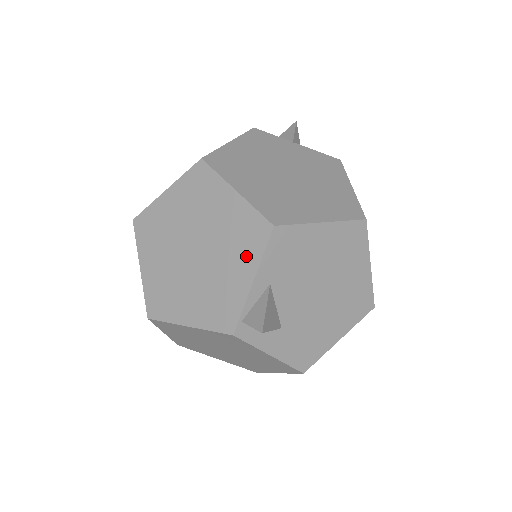
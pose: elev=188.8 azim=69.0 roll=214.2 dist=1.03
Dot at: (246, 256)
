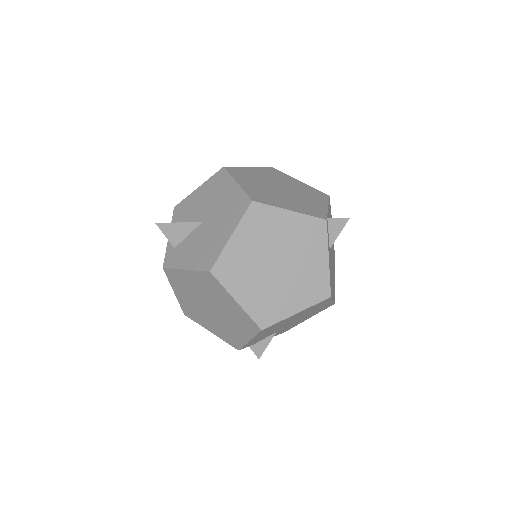
Dot at: (319, 199)
